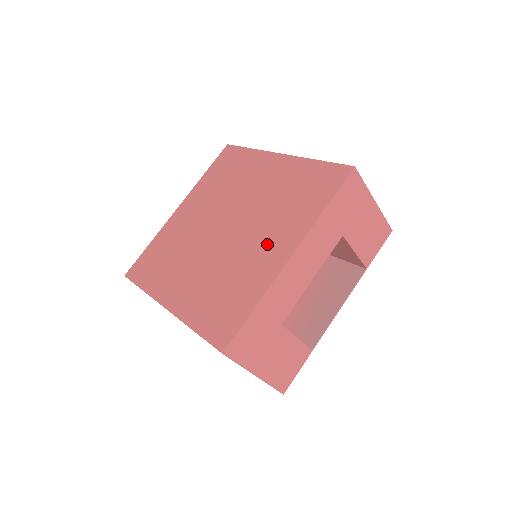
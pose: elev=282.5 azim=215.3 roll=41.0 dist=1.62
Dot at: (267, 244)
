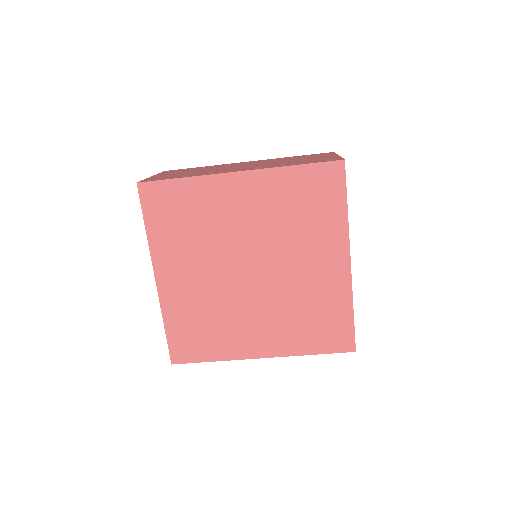
Dot at: (259, 330)
